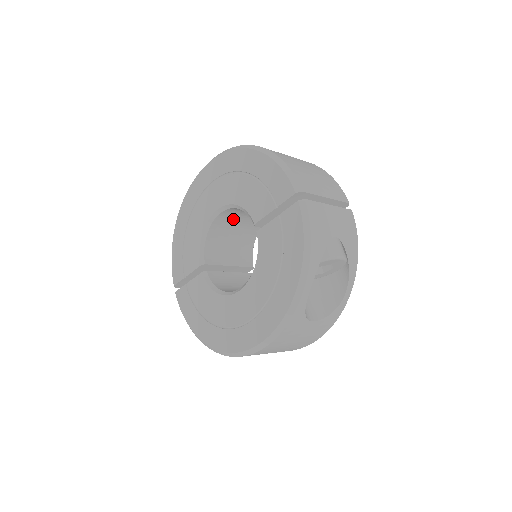
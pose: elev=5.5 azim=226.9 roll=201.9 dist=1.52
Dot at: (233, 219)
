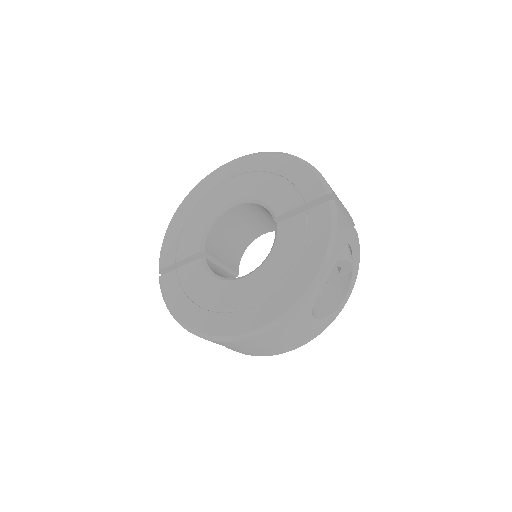
Dot at: (239, 218)
